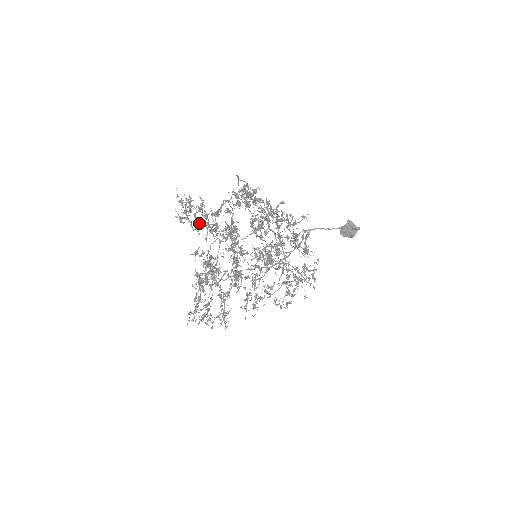
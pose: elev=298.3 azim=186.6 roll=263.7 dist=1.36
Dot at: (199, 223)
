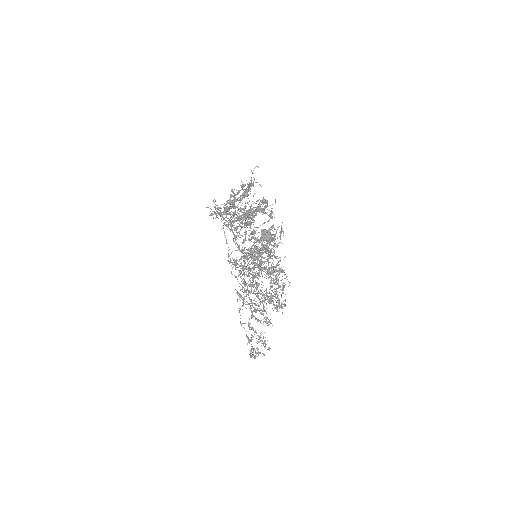
Dot at: (230, 224)
